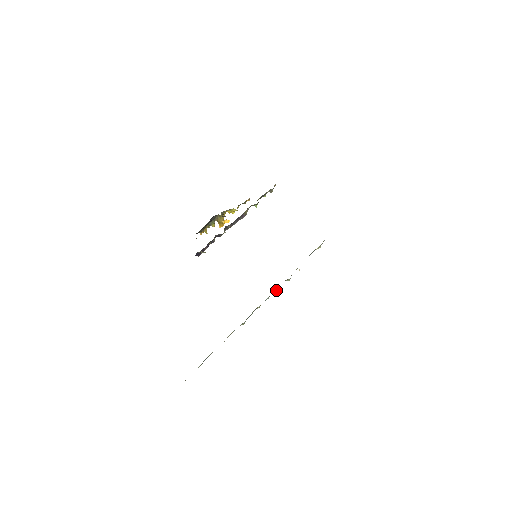
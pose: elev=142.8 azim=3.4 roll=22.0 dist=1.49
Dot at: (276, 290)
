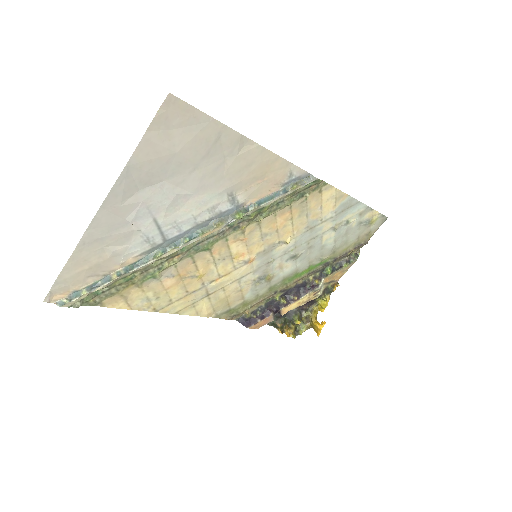
Dot at: (212, 222)
